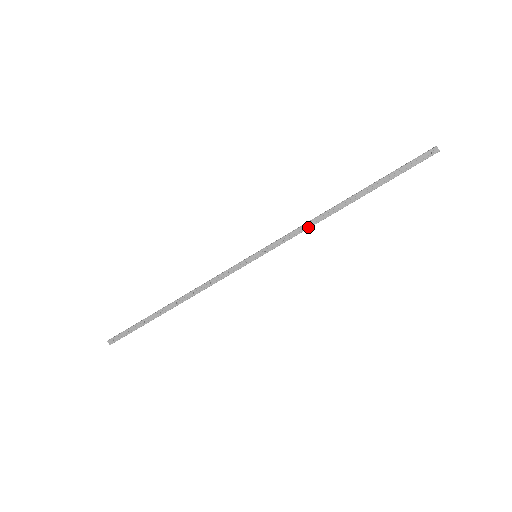
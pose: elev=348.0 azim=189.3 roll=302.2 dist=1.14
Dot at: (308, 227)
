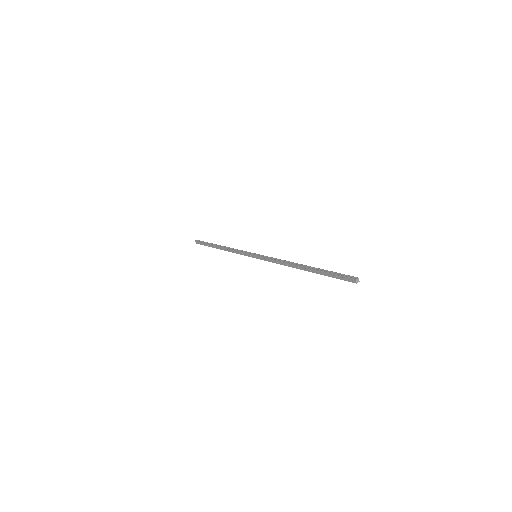
Dot at: (280, 264)
